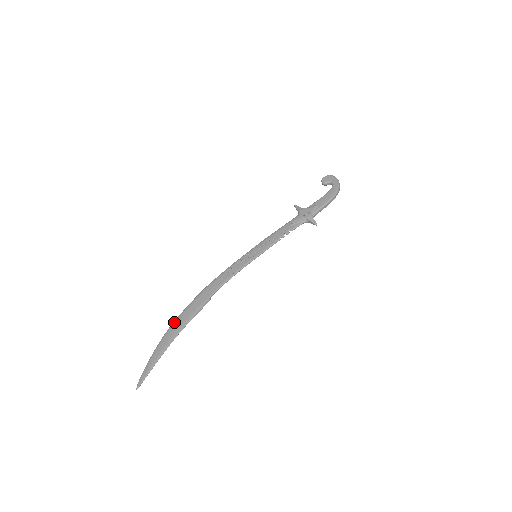
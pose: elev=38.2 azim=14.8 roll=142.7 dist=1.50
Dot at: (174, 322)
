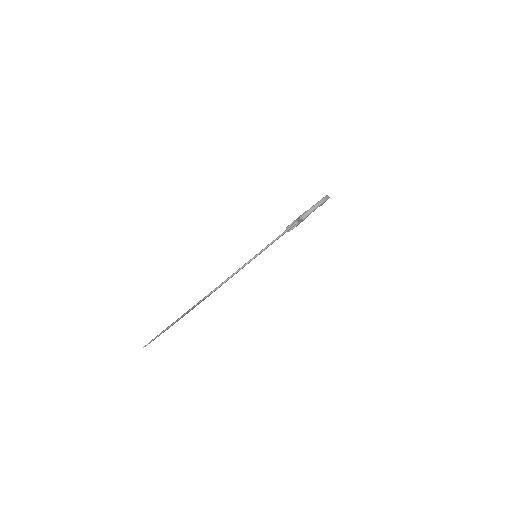
Dot at: occluded
